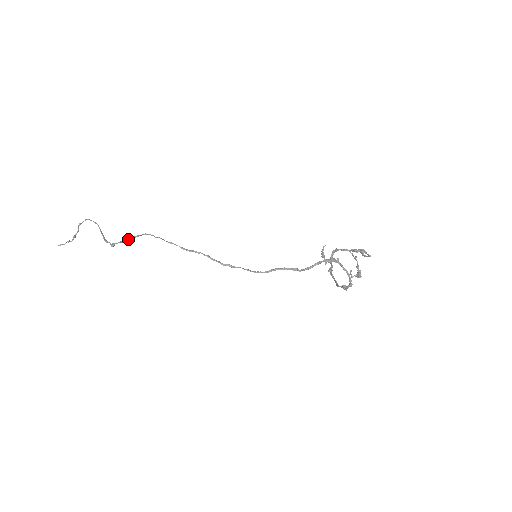
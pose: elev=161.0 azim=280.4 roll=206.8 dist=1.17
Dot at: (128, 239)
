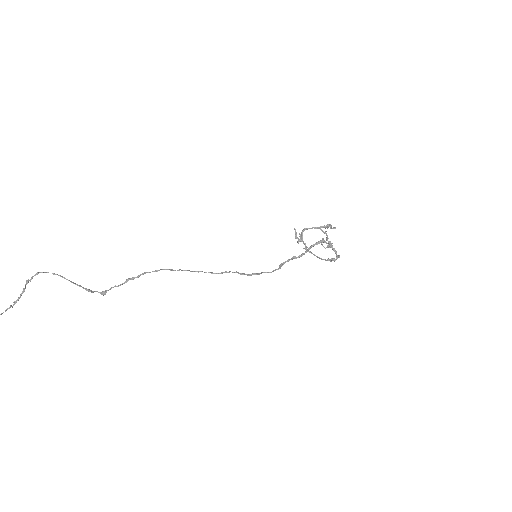
Dot at: (127, 281)
